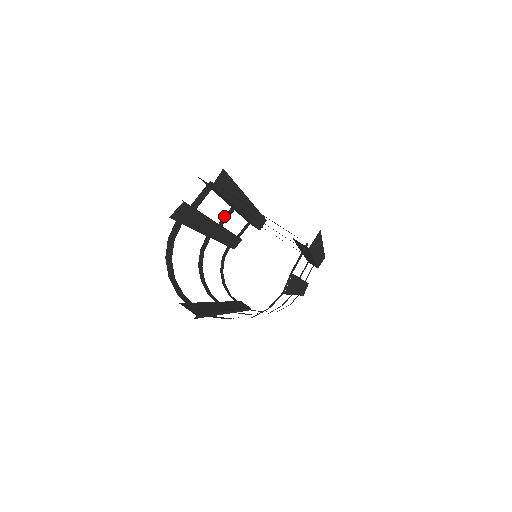
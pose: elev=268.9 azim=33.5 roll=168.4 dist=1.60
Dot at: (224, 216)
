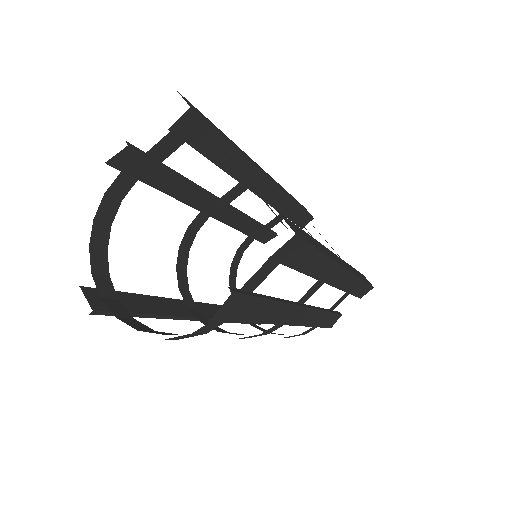
Dot at: (228, 191)
